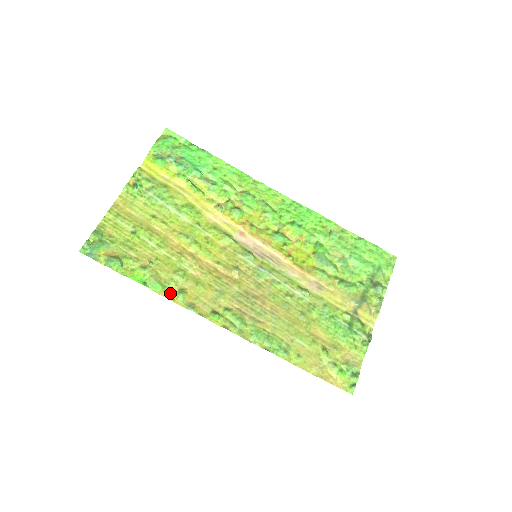
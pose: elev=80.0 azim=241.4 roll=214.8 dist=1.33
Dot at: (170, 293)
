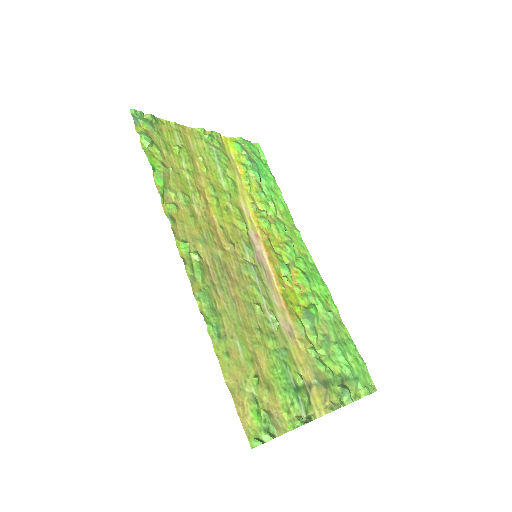
Dot at: (165, 196)
